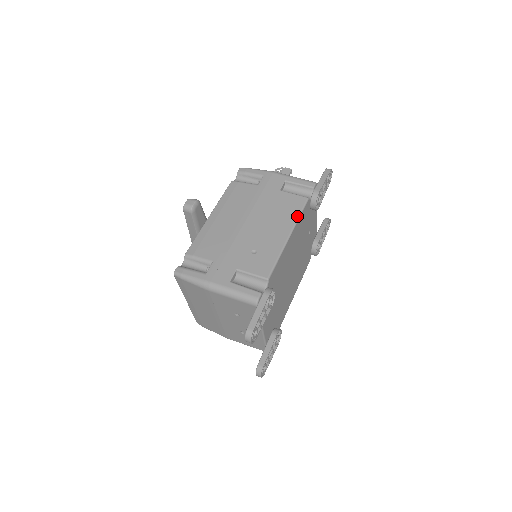
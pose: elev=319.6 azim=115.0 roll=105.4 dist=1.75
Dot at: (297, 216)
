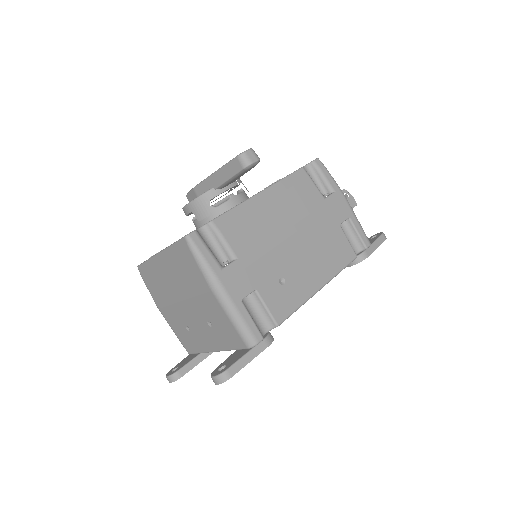
Dot at: (339, 270)
